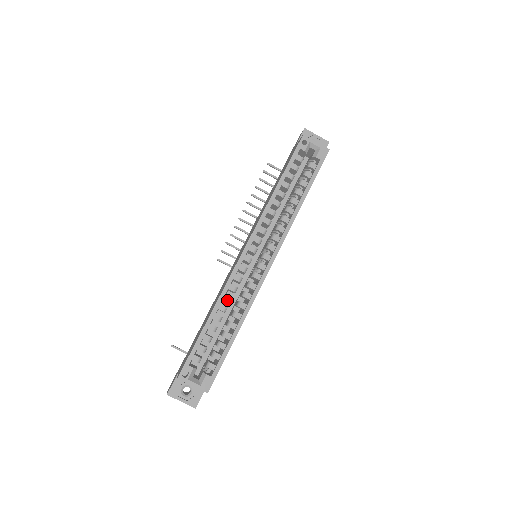
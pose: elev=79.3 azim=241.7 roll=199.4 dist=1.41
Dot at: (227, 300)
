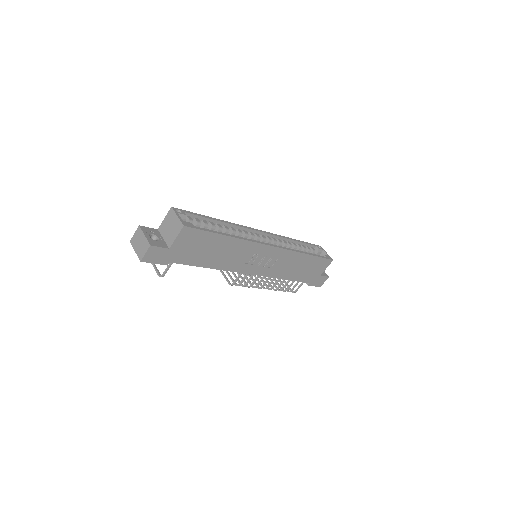
Dot at: (232, 229)
